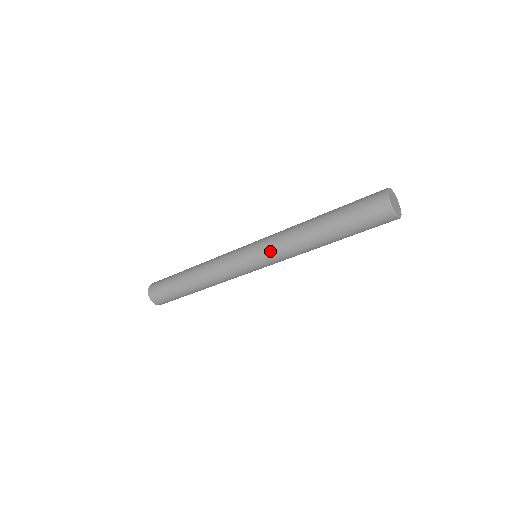
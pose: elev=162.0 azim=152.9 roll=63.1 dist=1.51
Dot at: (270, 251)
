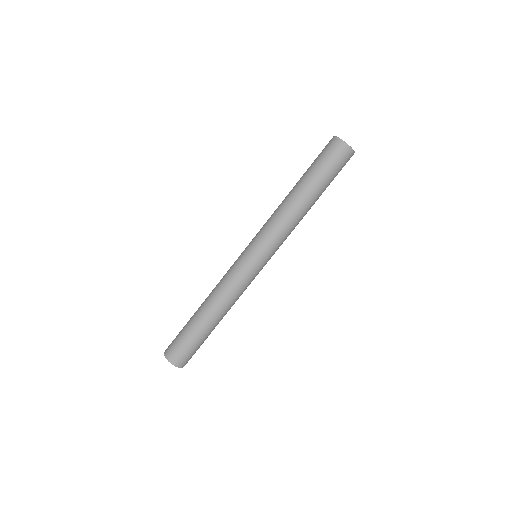
Dot at: (271, 239)
